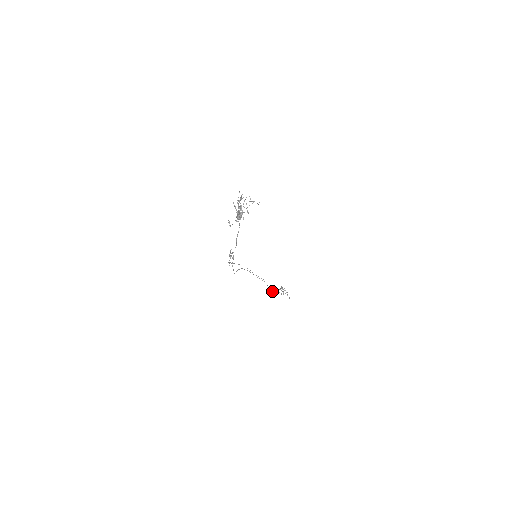
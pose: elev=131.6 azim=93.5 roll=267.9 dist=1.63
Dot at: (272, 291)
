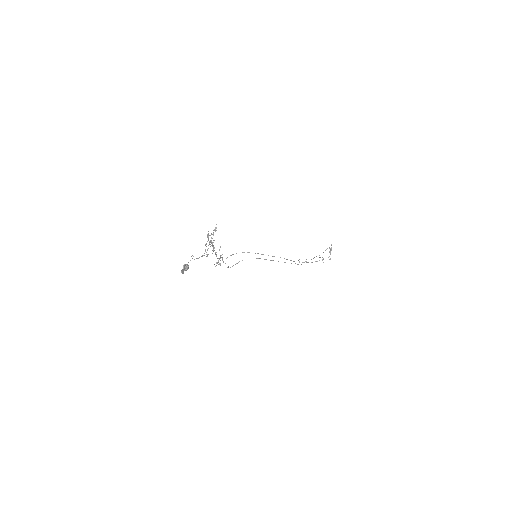
Dot at: (298, 264)
